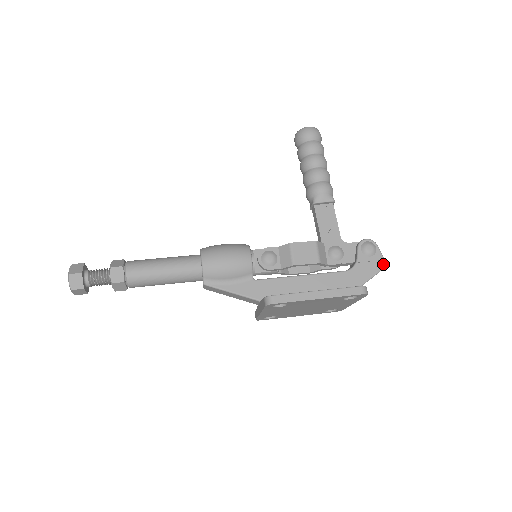
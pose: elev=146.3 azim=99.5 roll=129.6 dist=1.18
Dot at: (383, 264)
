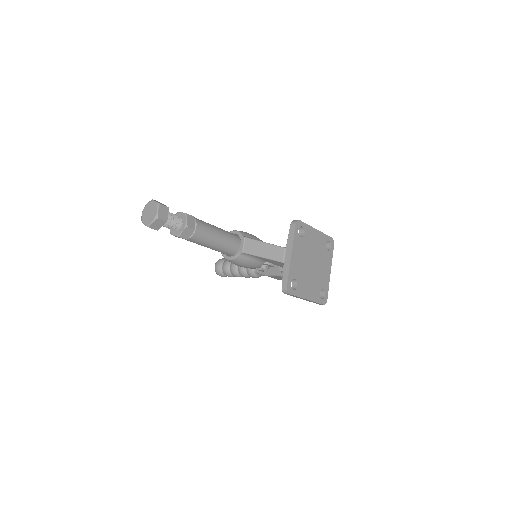
Dot at: occluded
